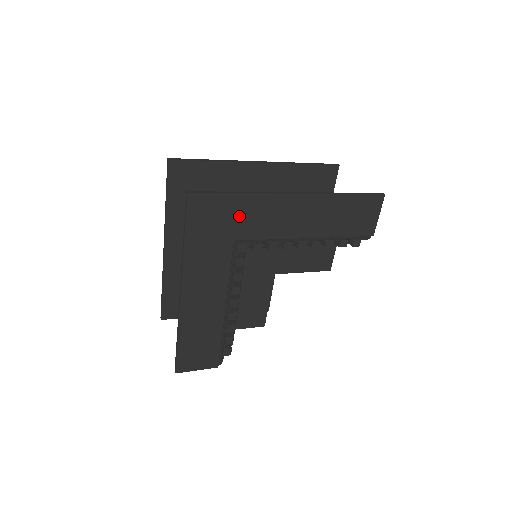
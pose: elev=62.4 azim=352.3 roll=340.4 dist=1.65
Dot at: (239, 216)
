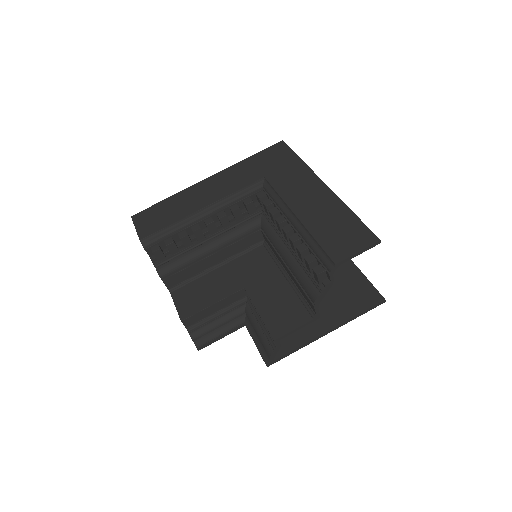
Dot at: (285, 168)
